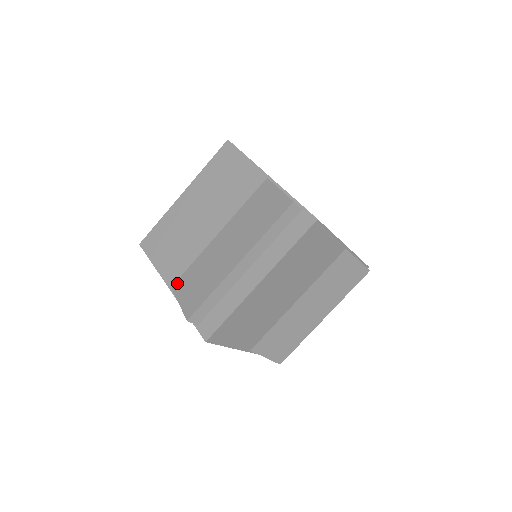
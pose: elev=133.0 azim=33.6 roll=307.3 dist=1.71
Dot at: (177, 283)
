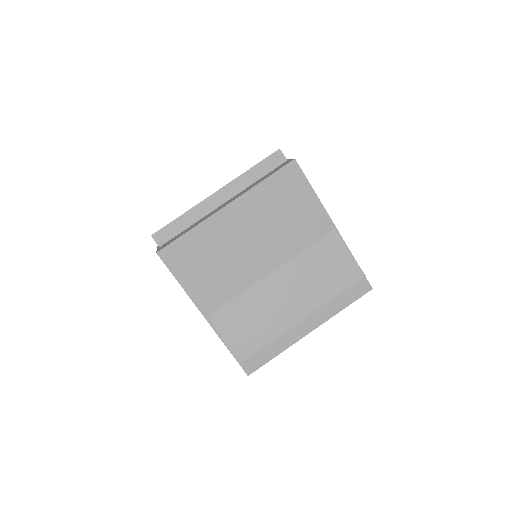
Dot at: occluded
